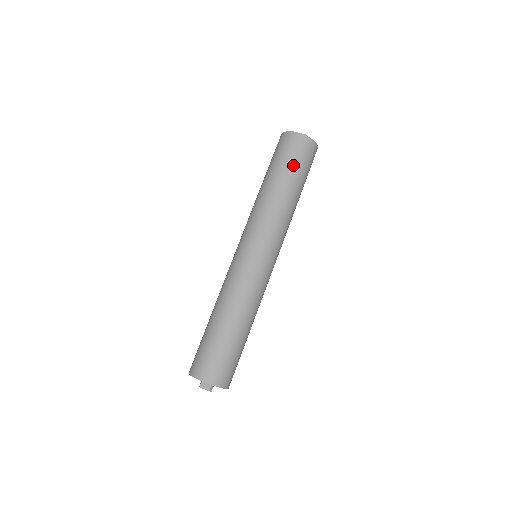
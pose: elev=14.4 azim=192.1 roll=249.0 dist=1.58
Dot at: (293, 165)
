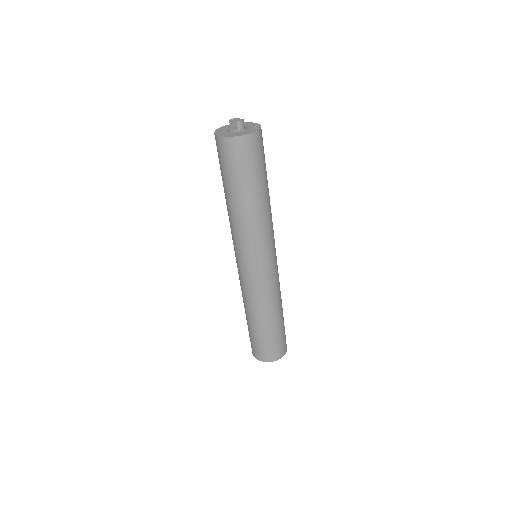
Dot at: (233, 176)
